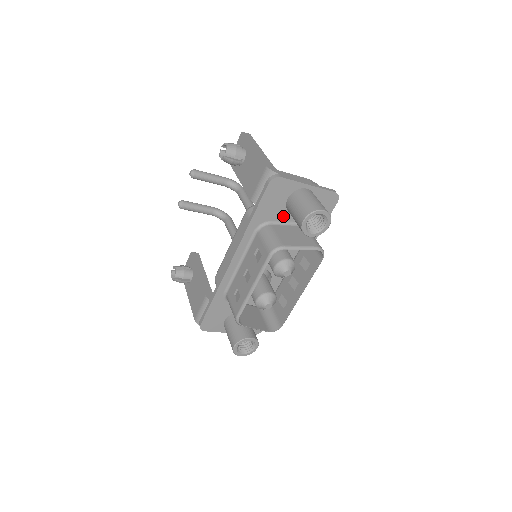
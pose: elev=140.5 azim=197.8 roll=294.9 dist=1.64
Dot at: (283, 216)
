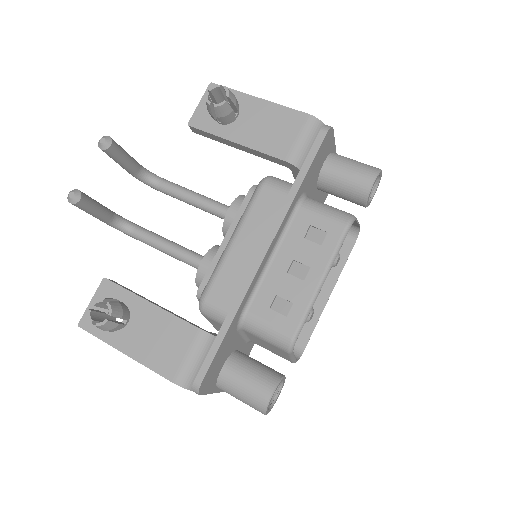
Dot at: (313, 188)
